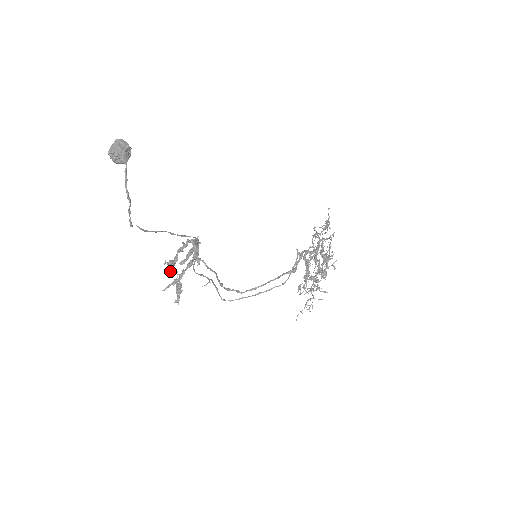
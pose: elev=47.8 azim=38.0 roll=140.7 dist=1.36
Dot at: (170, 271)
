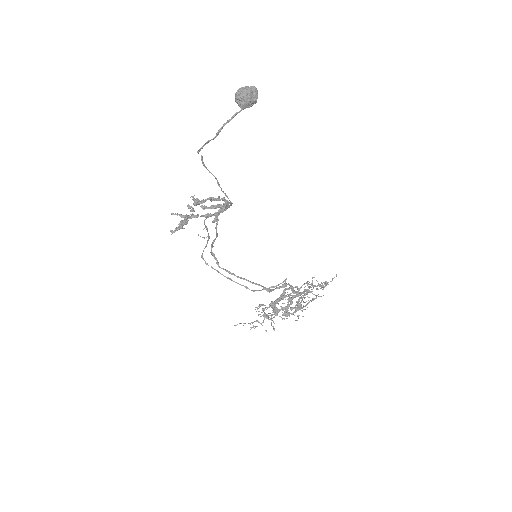
Dot at: (189, 205)
